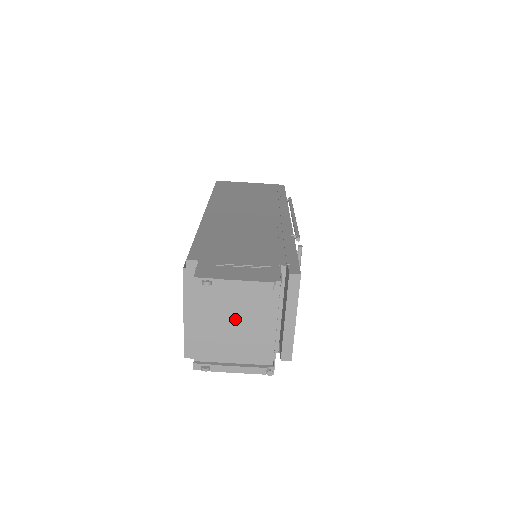
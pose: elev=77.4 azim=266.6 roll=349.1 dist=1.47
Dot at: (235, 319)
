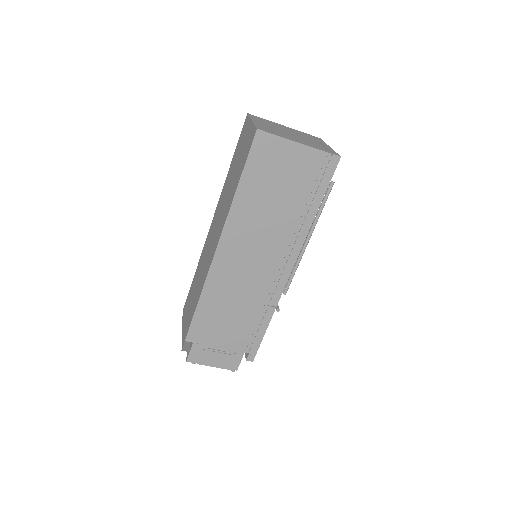
Dot at: occluded
